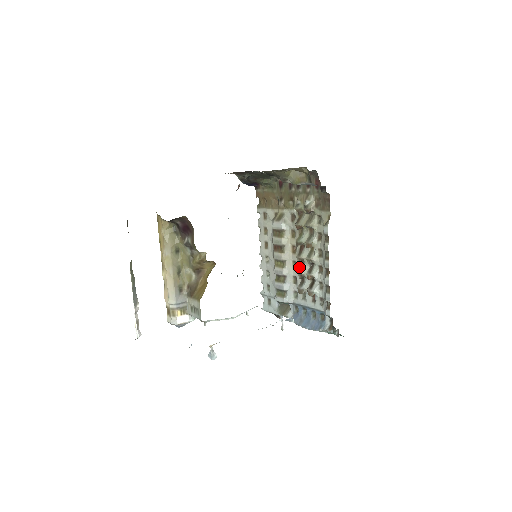
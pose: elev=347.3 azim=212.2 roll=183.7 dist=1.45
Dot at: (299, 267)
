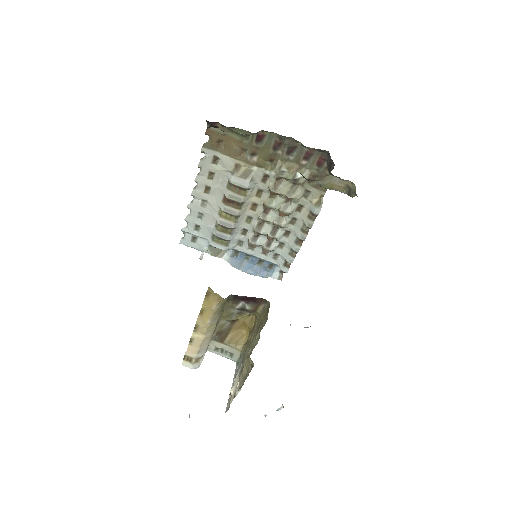
Dot at: (257, 225)
